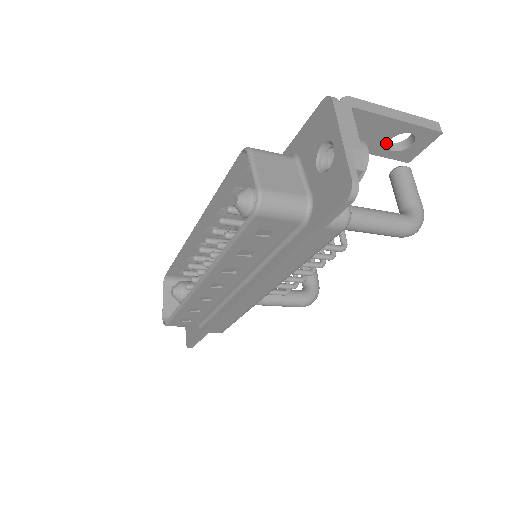
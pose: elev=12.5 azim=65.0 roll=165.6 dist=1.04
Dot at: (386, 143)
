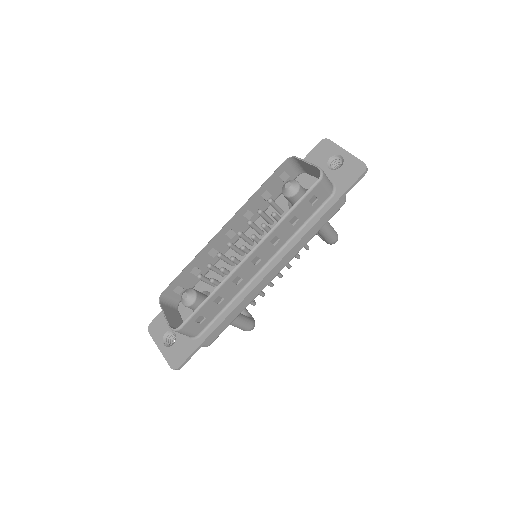
Dot at: occluded
